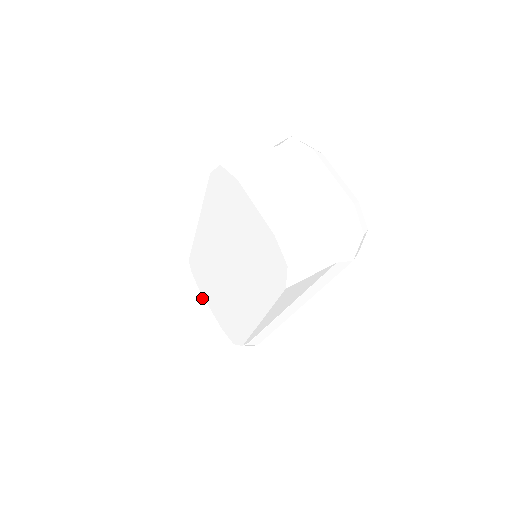
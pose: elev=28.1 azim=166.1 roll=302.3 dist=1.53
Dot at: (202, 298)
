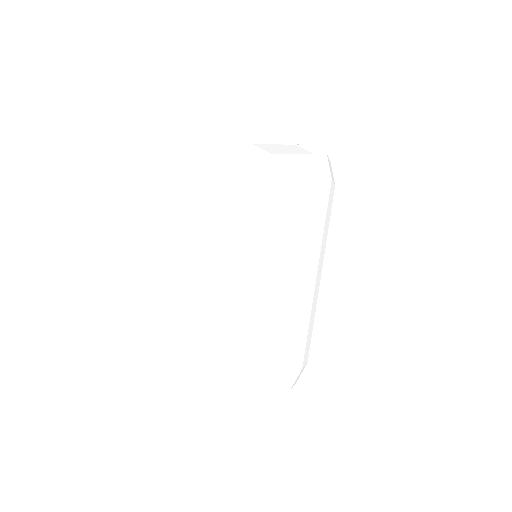
Dot at: (224, 372)
